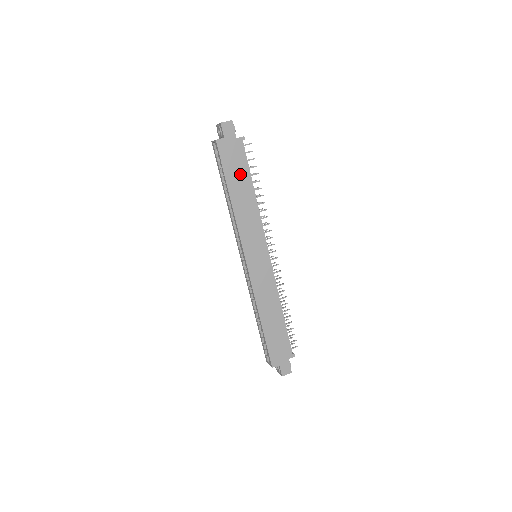
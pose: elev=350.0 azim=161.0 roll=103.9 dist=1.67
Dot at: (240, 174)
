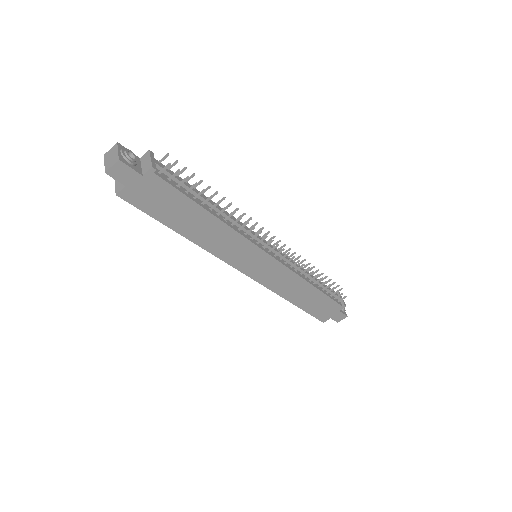
Dot at: (179, 209)
